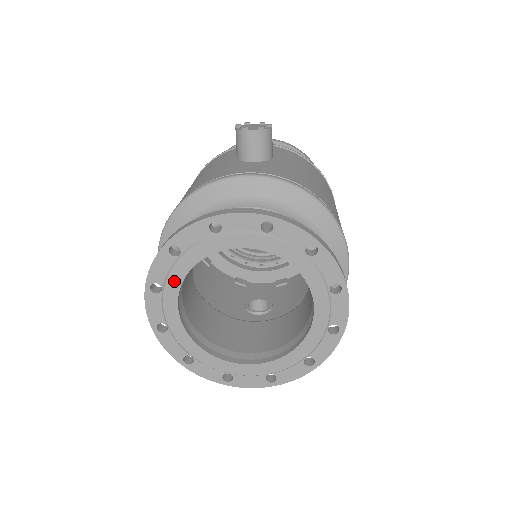
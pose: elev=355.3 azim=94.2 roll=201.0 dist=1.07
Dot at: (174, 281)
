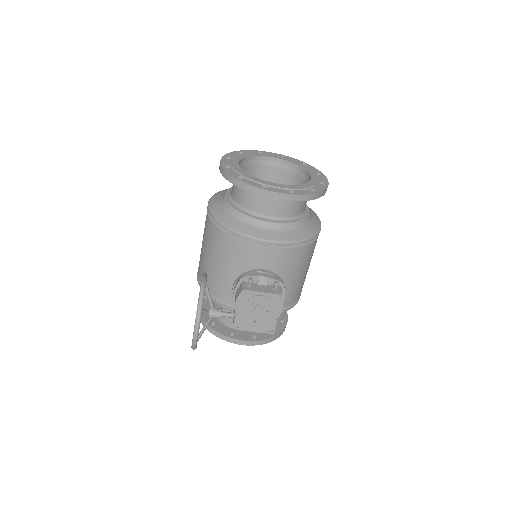
Dot at: (239, 157)
